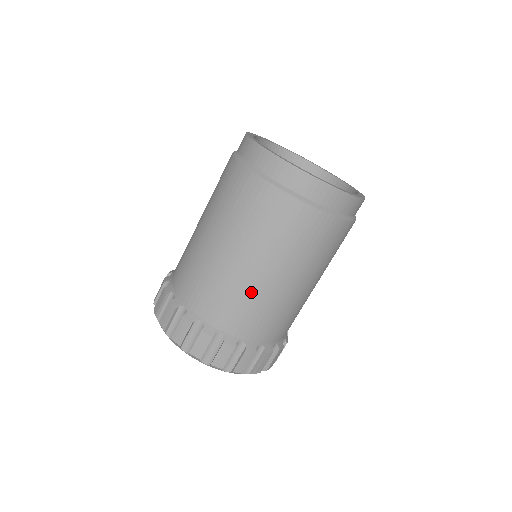
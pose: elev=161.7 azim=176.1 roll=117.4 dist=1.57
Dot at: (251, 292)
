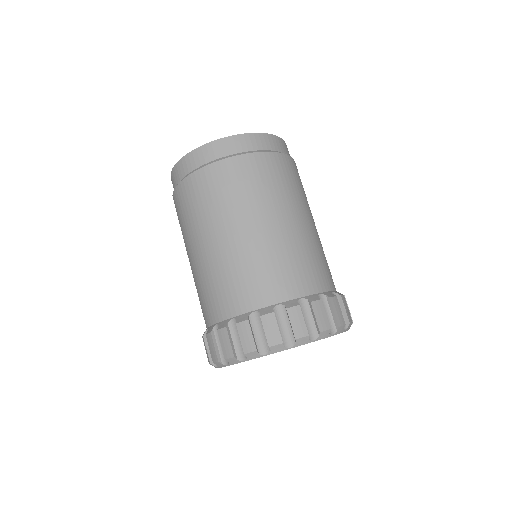
Dot at: (289, 245)
